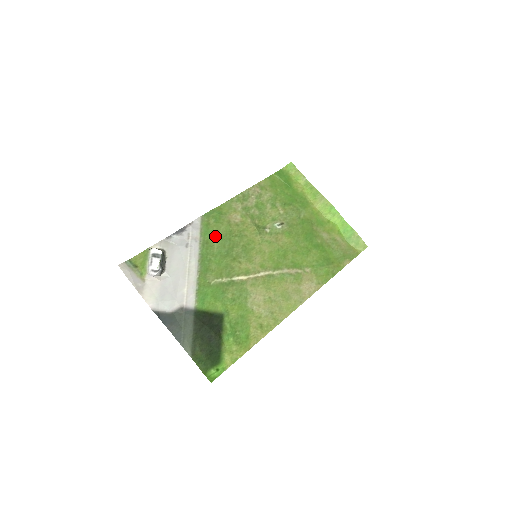
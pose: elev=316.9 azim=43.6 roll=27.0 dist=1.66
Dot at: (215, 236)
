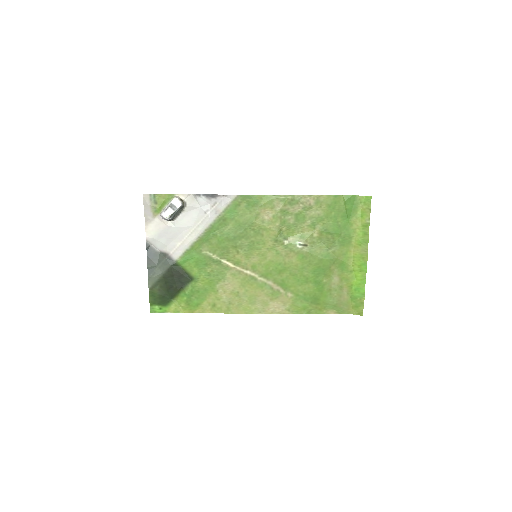
Dot at: (236, 219)
